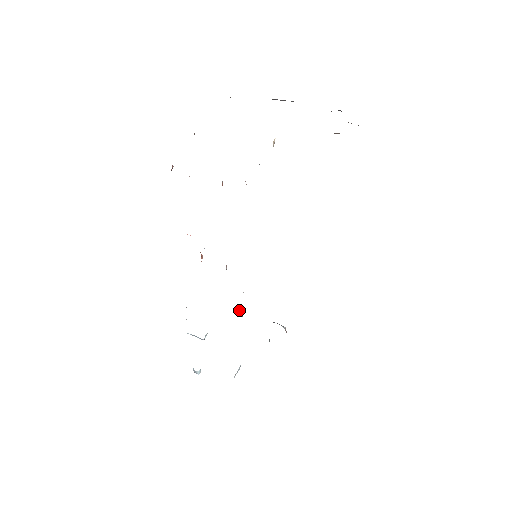
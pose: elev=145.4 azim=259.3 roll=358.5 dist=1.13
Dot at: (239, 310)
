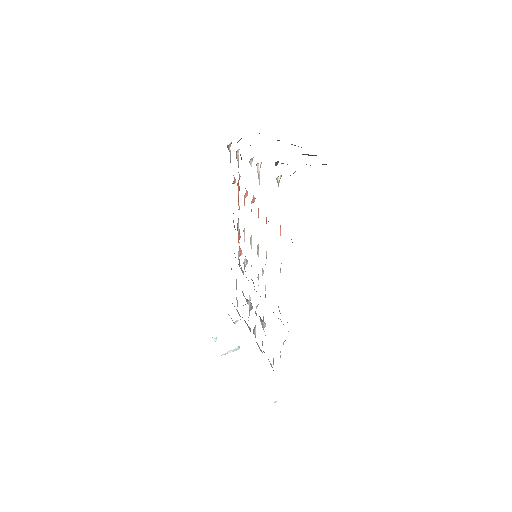
Dot at: (250, 302)
